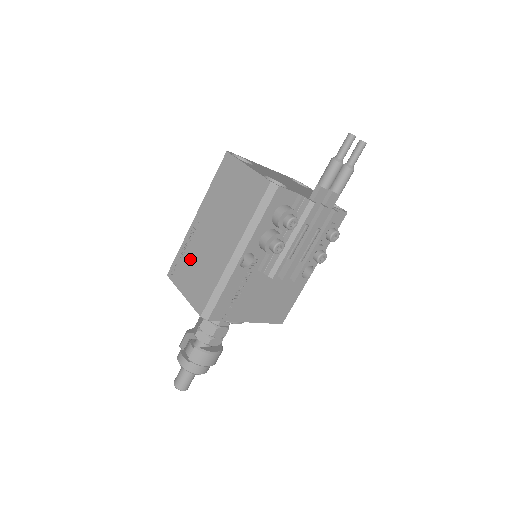
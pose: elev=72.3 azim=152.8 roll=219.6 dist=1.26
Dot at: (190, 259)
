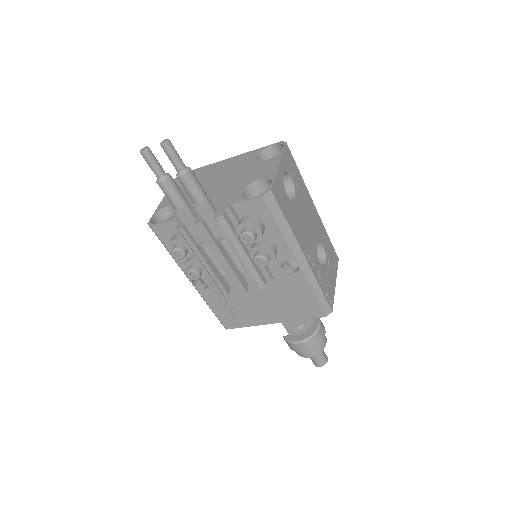
Dot at: occluded
